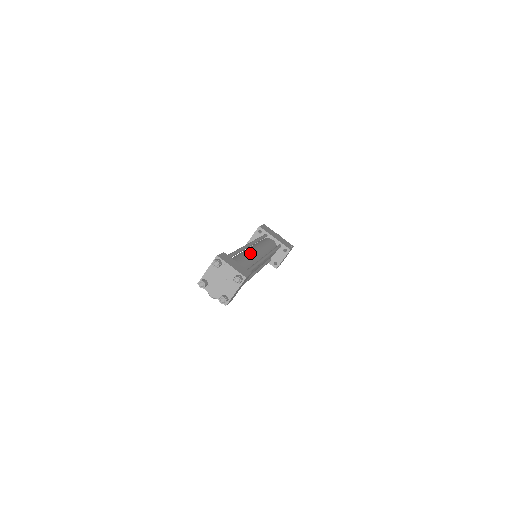
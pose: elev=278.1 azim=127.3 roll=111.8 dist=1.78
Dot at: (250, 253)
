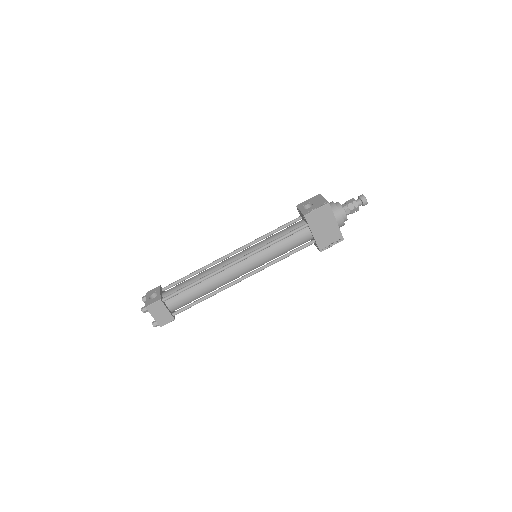
Dot at: (217, 280)
